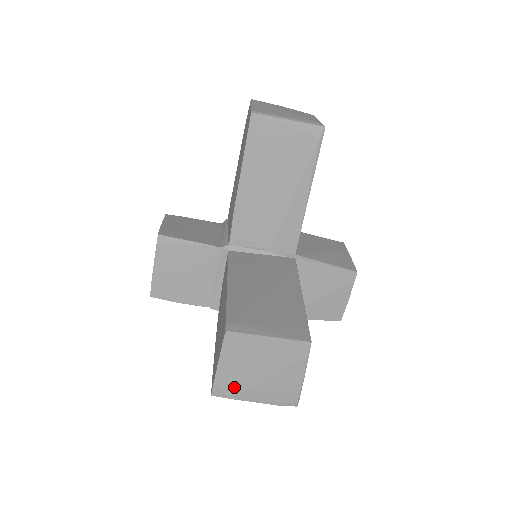
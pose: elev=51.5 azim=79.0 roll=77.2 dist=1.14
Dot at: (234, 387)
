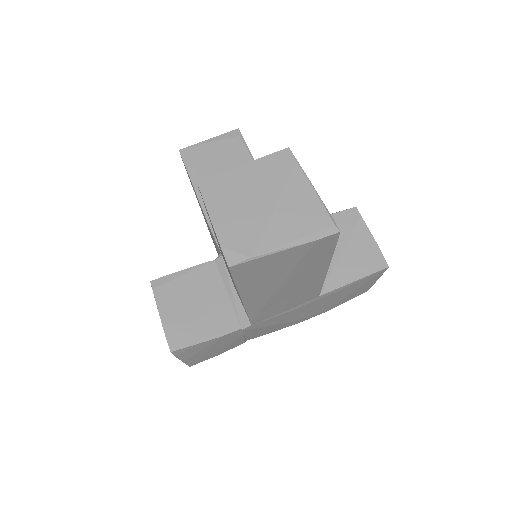
Dot at: (247, 240)
